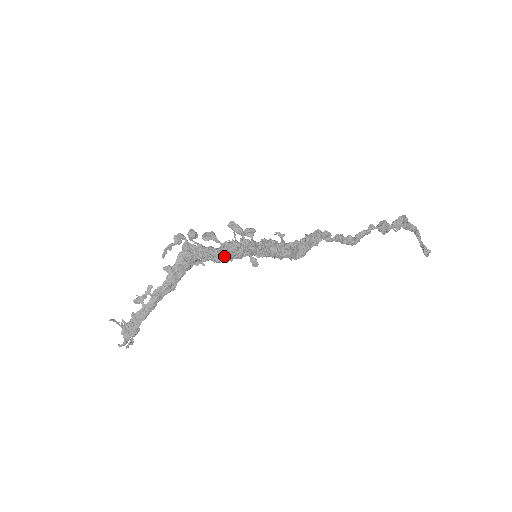
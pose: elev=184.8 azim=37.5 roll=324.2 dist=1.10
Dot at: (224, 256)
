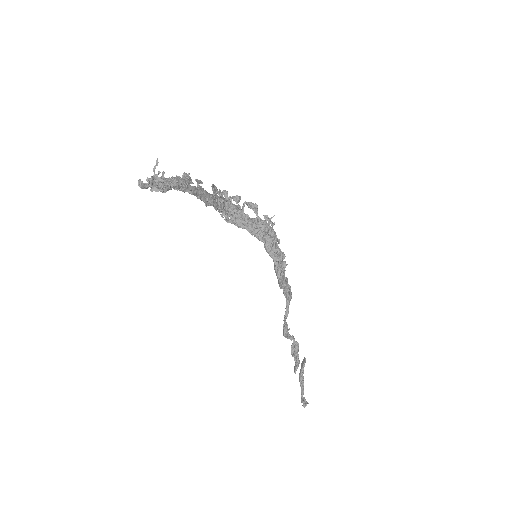
Dot at: (255, 223)
